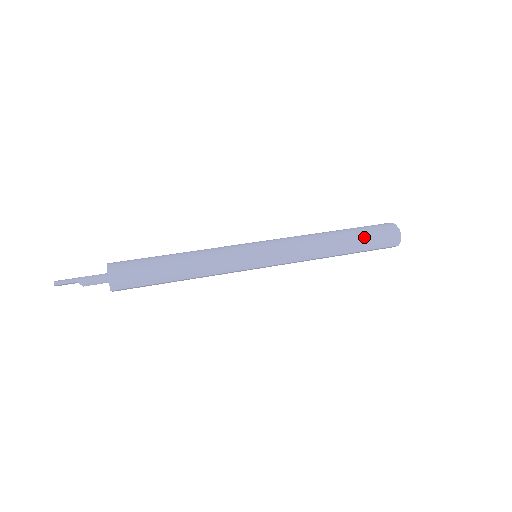
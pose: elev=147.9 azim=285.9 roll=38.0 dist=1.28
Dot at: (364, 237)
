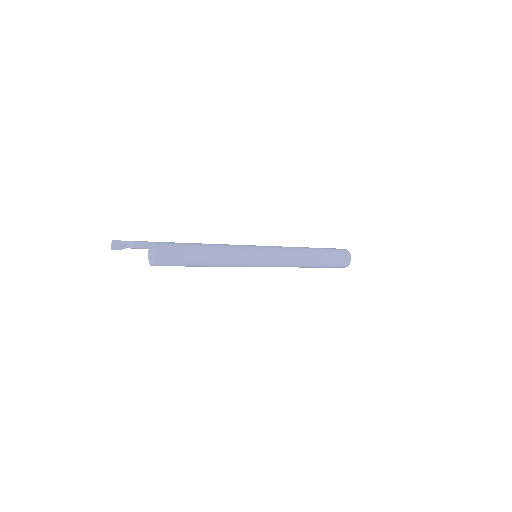
Dot at: (323, 248)
